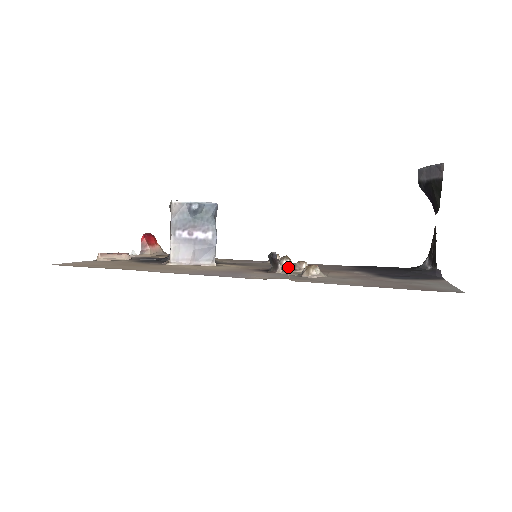
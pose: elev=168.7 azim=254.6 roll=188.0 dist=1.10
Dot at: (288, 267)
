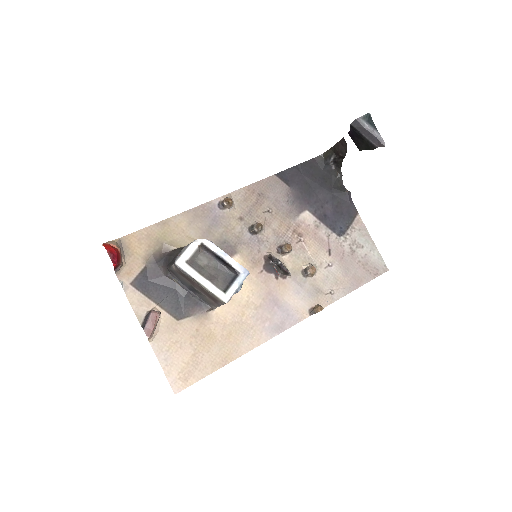
Dot at: (264, 234)
